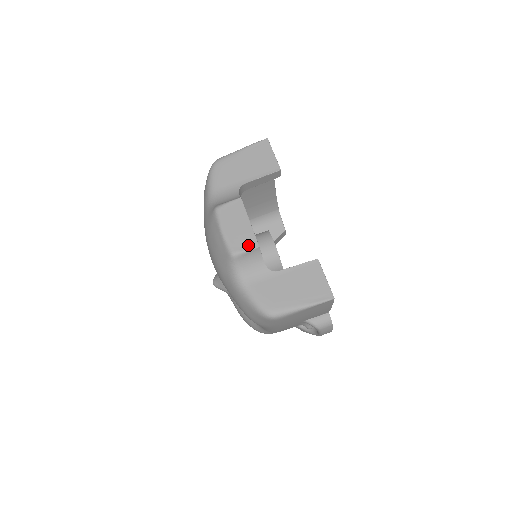
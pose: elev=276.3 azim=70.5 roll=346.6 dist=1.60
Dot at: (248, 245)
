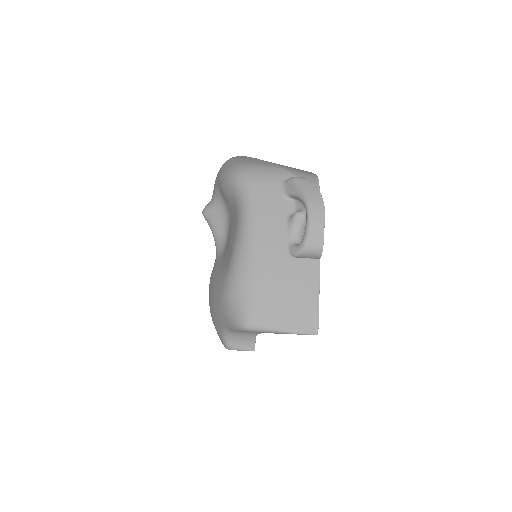
Dot at: occluded
